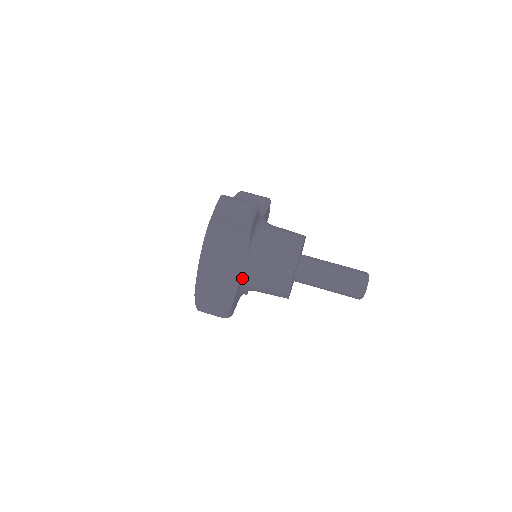
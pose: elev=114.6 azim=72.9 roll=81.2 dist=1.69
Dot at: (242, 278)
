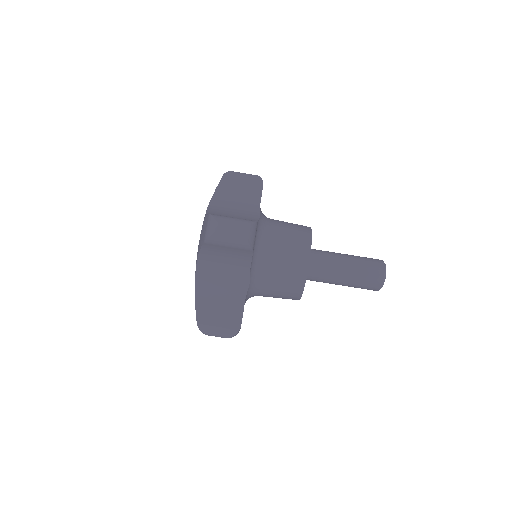
Dot at: (247, 295)
